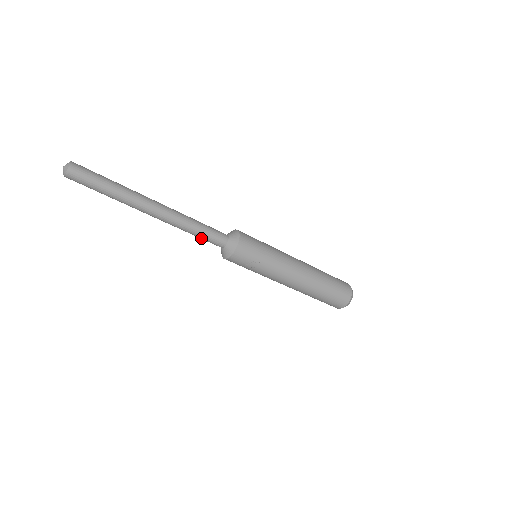
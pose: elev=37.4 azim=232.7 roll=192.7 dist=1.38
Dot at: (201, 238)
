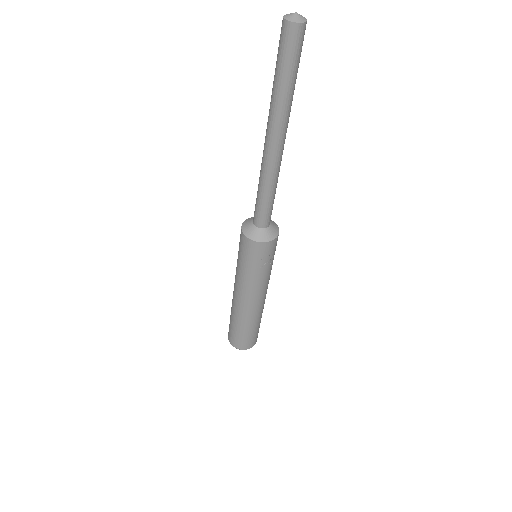
Dot at: (264, 204)
